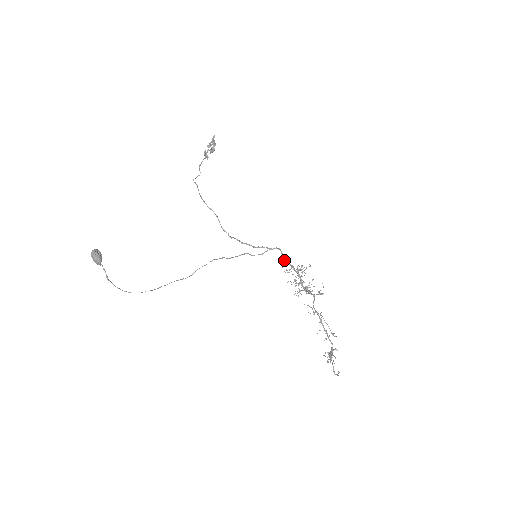
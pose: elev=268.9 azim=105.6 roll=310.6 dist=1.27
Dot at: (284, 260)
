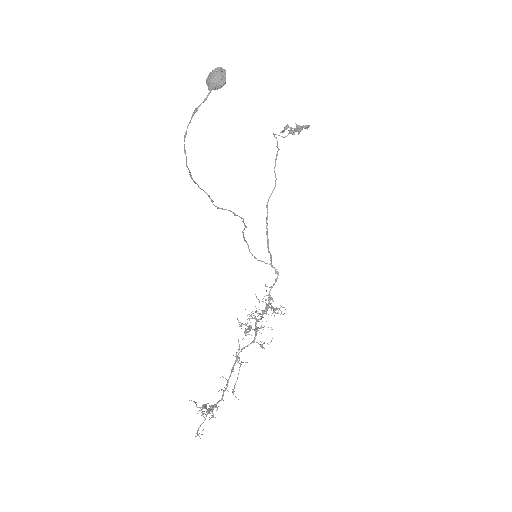
Dot at: (272, 286)
